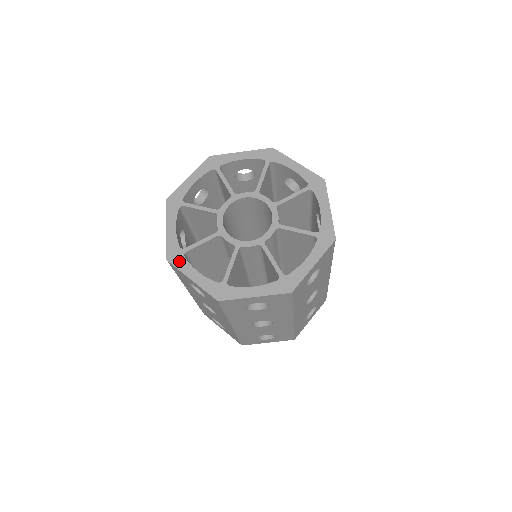
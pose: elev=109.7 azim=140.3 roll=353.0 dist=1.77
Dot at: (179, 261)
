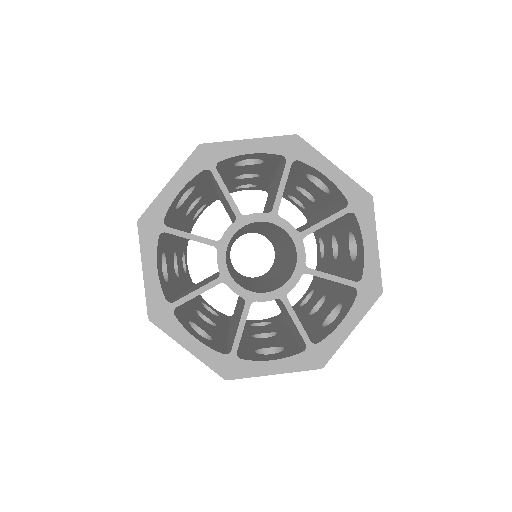
Dot at: (149, 236)
